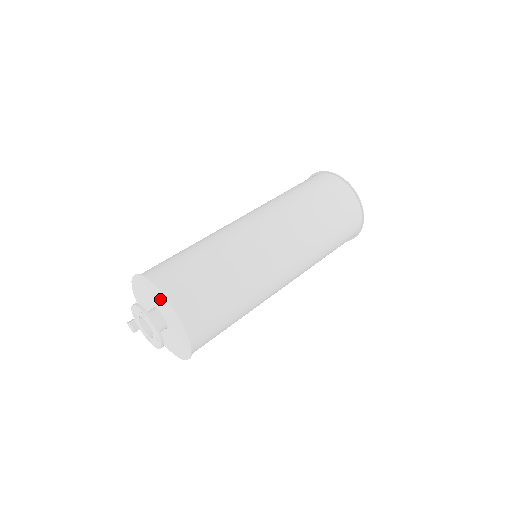
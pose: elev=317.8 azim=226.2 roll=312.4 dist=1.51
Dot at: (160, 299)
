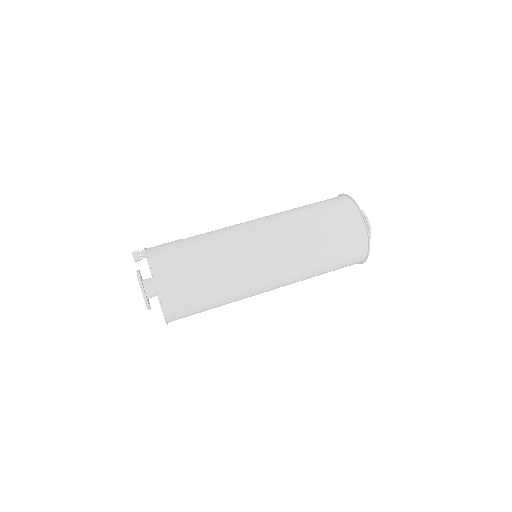
Dot at: occluded
